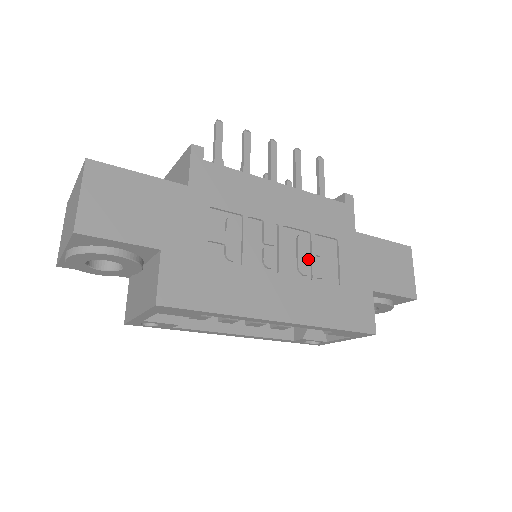
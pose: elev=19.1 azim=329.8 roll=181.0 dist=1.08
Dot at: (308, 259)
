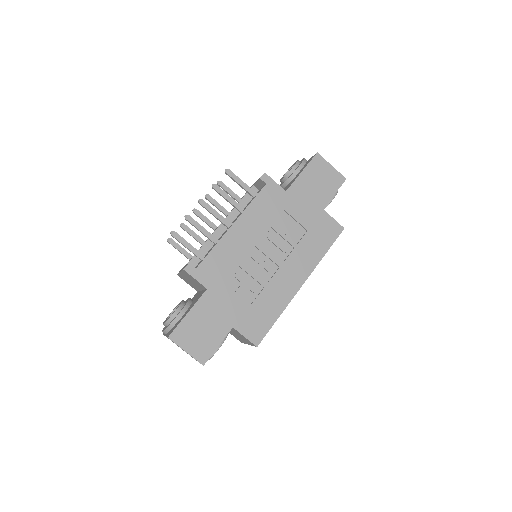
Dot at: (283, 241)
